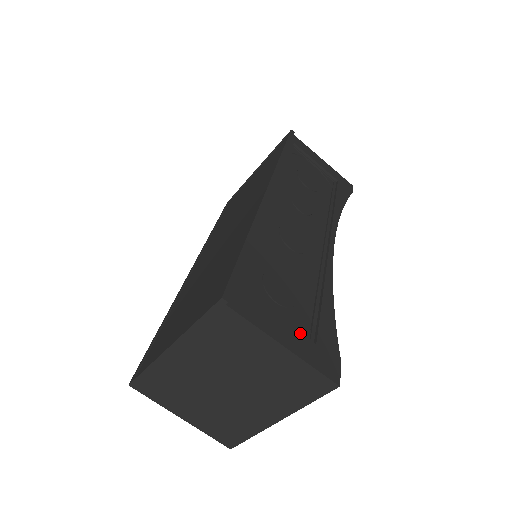
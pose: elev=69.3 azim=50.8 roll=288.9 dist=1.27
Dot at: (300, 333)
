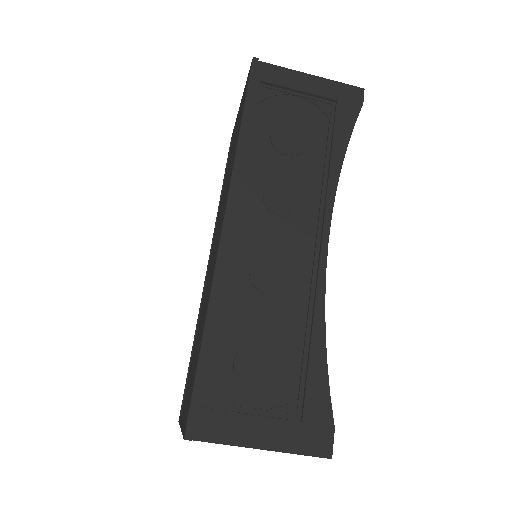
Dot at: (281, 420)
